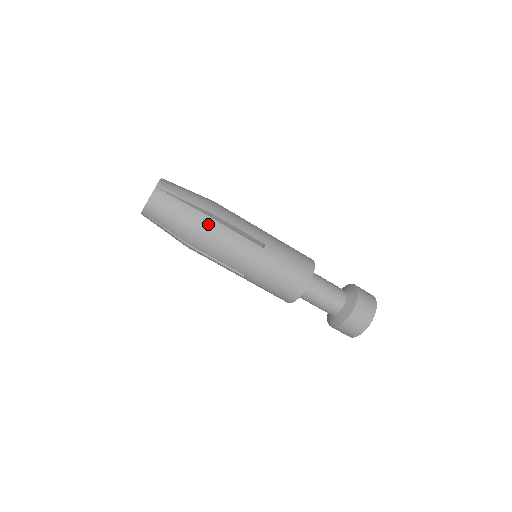
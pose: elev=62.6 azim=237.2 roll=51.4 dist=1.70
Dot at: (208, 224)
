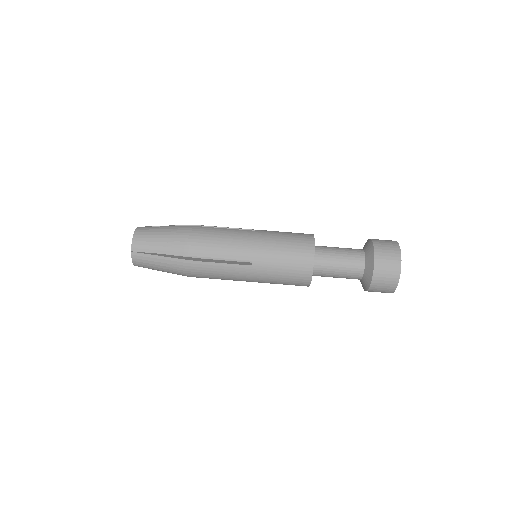
Dot at: (194, 229)
